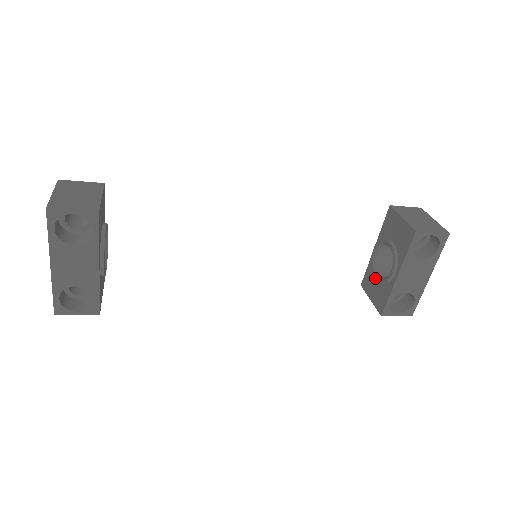
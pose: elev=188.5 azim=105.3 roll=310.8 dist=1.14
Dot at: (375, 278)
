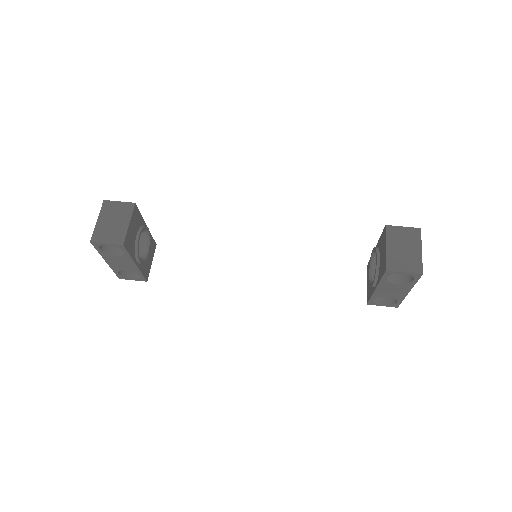
Dot at: occluded
